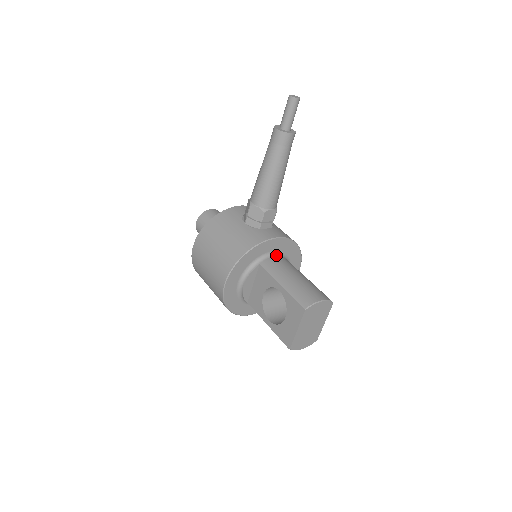
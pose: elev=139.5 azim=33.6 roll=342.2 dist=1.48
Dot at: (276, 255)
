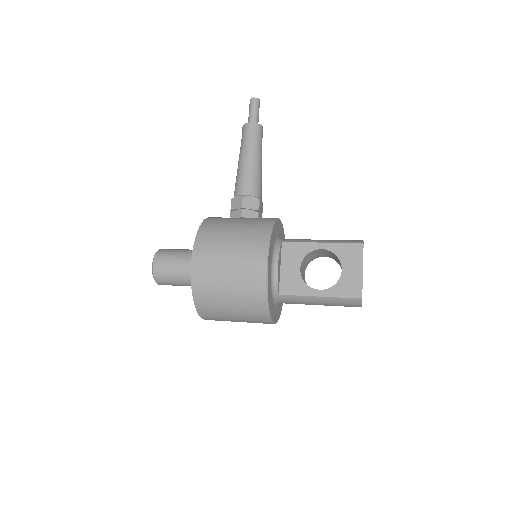
Dot at: occluded
